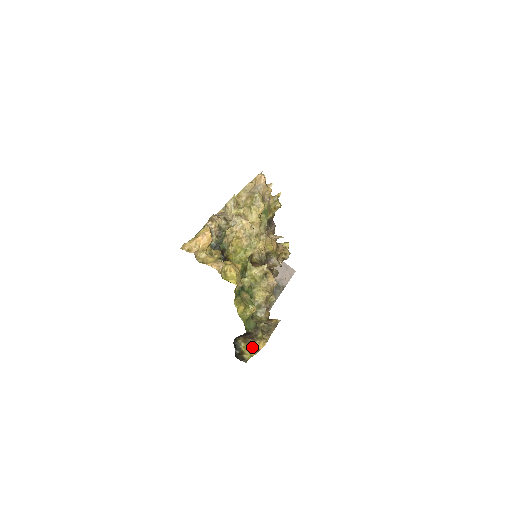
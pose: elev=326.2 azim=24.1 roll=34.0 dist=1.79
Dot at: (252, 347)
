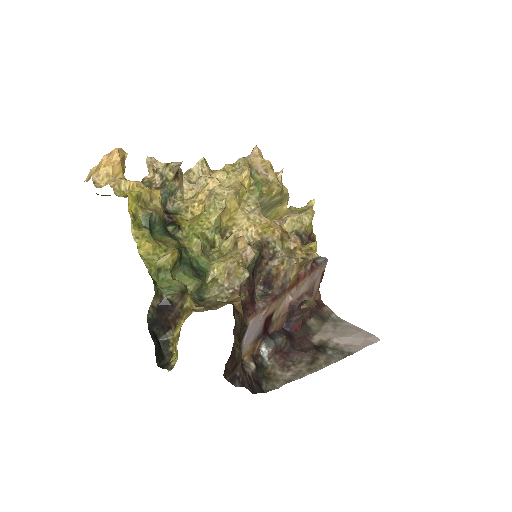
Dot at: (175, 331)
